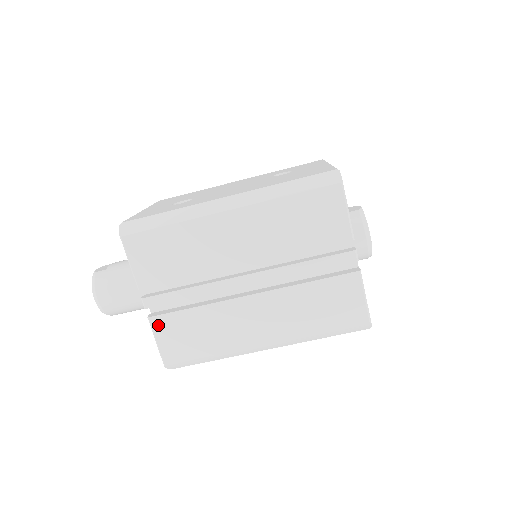
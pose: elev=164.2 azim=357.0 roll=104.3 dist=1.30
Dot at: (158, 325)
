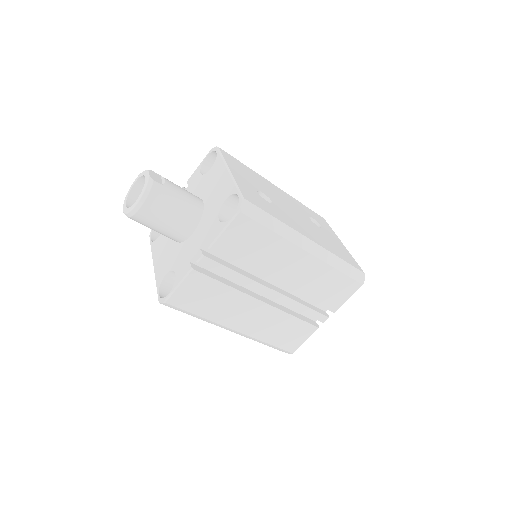
Dot at: (193, 278)
